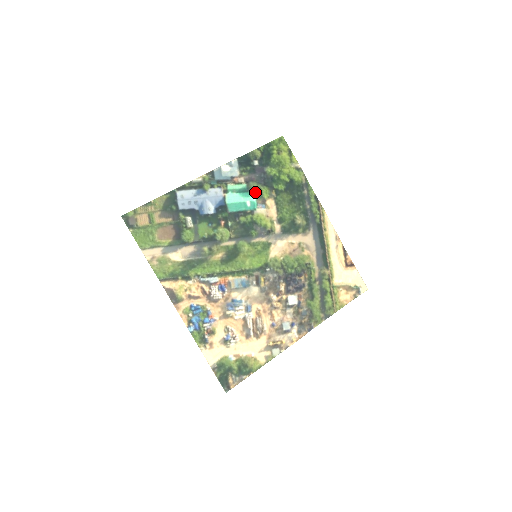
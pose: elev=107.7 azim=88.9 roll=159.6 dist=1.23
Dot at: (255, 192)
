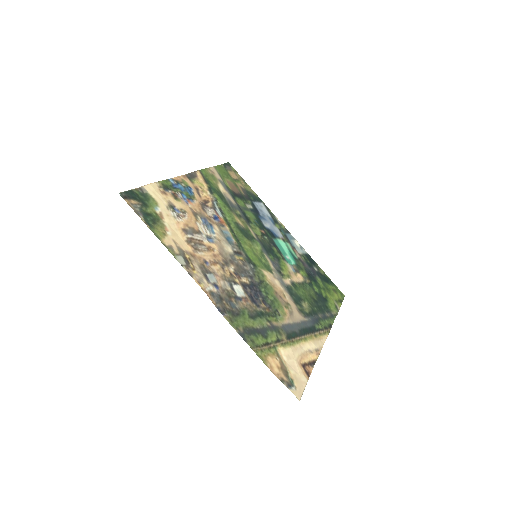
Dot at: (298, 264)
